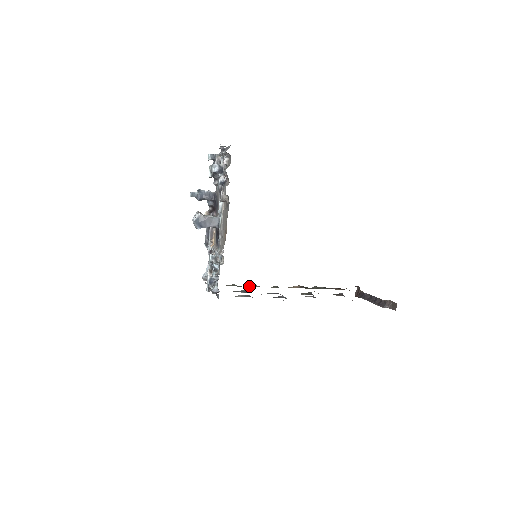
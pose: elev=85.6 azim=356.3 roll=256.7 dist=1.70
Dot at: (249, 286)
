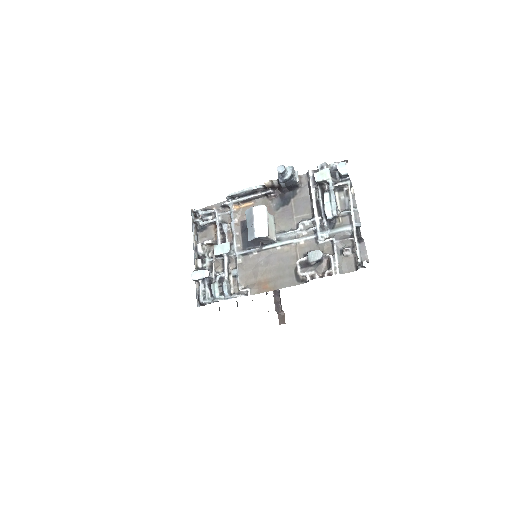
Dot at: occluded
